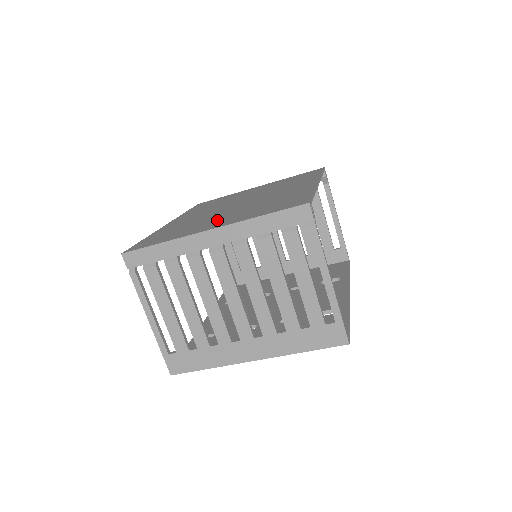
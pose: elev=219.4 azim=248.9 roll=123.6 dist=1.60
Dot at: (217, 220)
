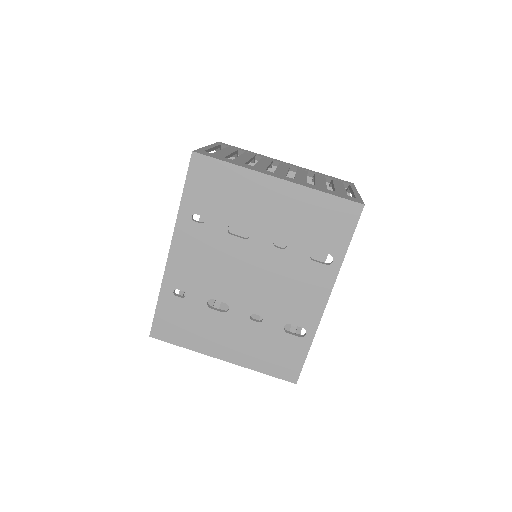
Dot at: occluded
